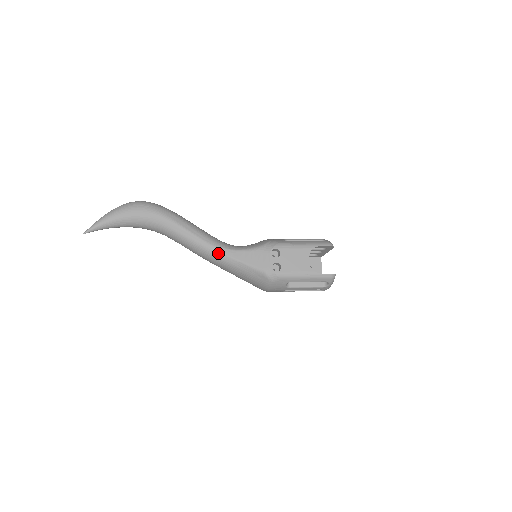
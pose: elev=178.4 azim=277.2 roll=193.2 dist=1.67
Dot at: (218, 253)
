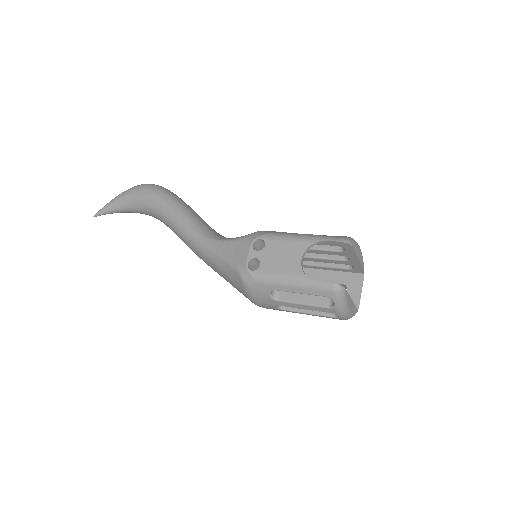
Dot at: (199, 243)
